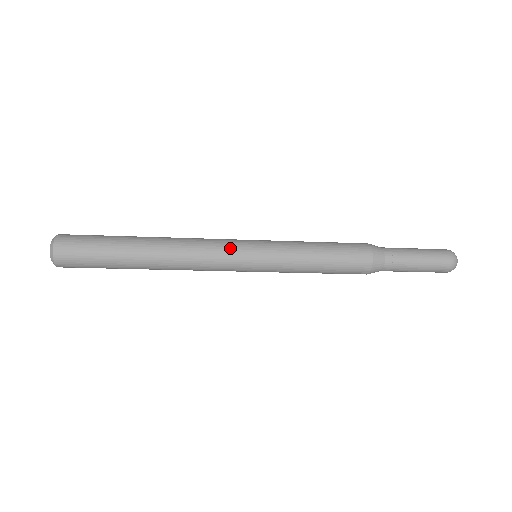
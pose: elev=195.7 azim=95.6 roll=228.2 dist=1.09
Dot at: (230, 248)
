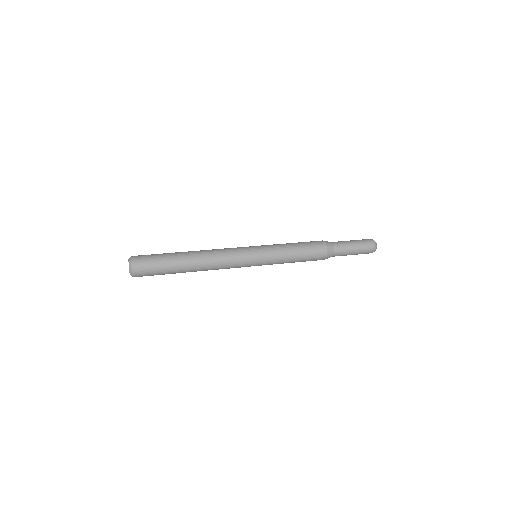
Dot at: (241, 254)
